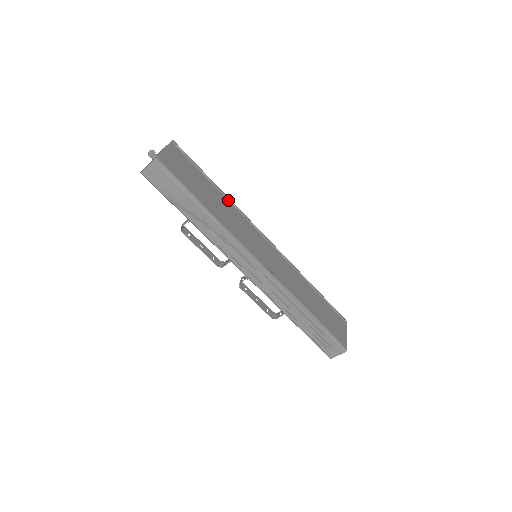
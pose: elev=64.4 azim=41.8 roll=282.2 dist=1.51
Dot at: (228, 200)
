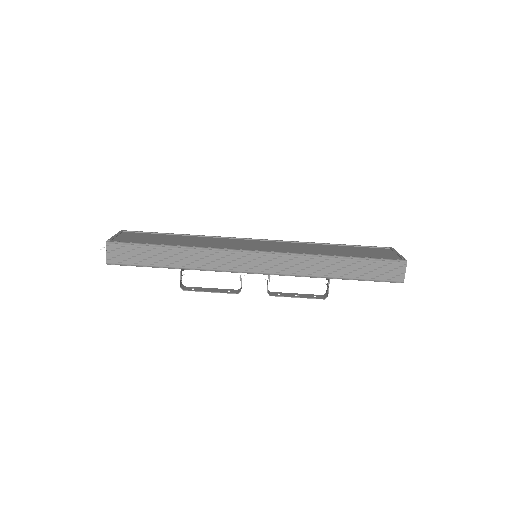
Dot at: (199, 237)
